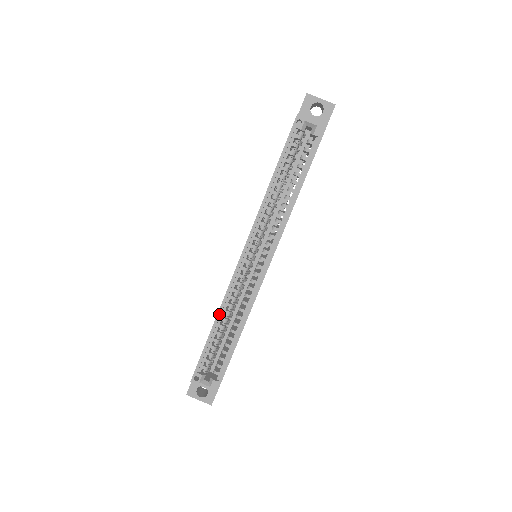
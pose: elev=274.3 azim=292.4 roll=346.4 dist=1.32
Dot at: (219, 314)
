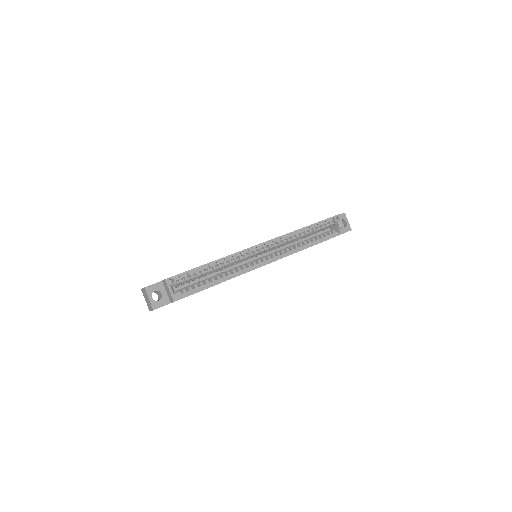
Dot at: (222, 259)
